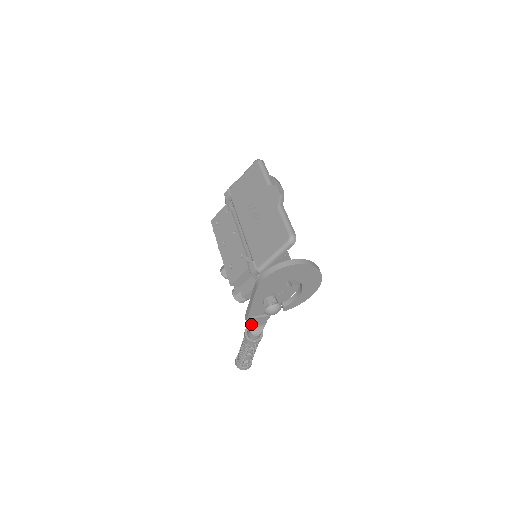
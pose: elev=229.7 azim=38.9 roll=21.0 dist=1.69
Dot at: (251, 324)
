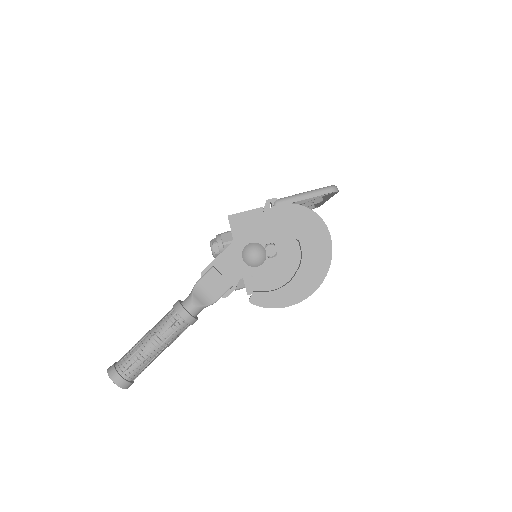
Dot at: (204, 280)
